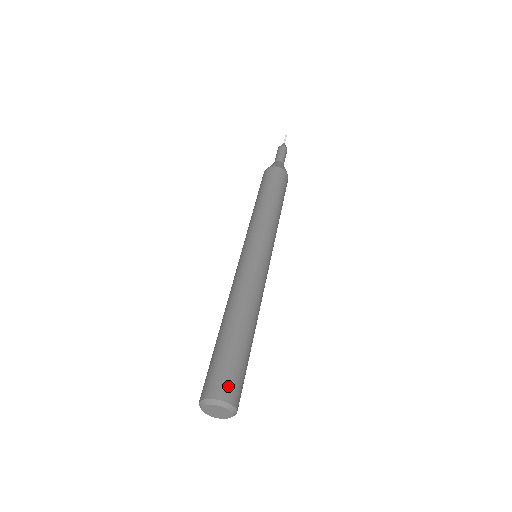
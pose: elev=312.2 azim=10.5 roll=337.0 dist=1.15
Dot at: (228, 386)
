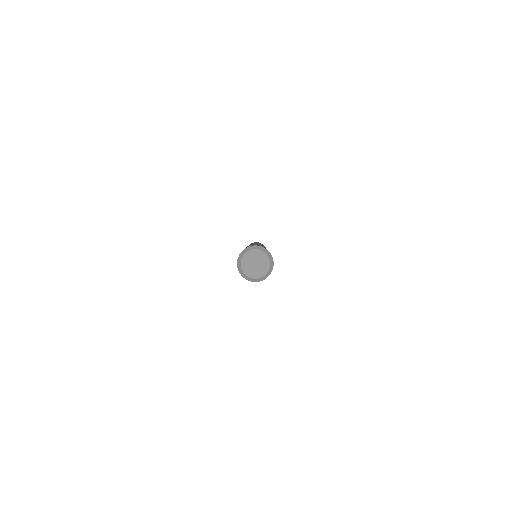
Dot at: occluded
